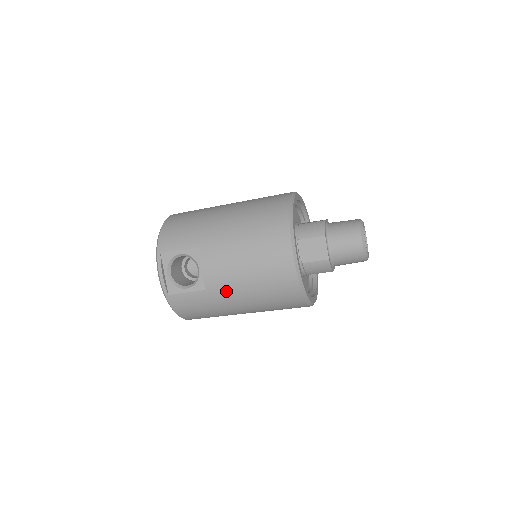
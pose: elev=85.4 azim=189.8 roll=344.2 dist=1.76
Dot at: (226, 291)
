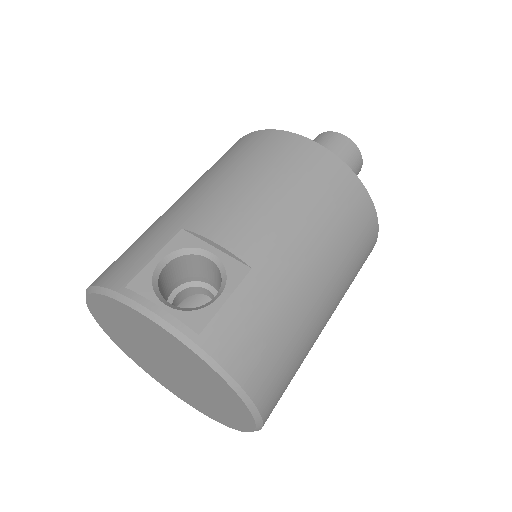
Dot at: (279, 247)
